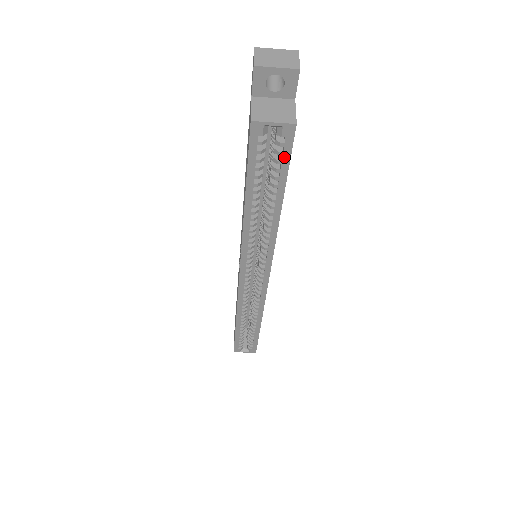
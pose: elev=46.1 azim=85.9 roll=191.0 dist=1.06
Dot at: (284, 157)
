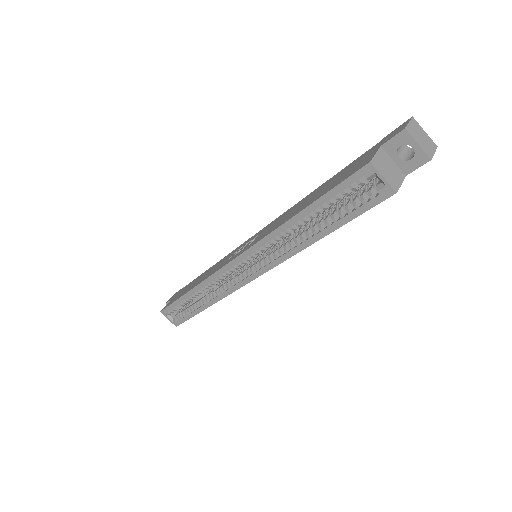
Dot at: (363, 206)
